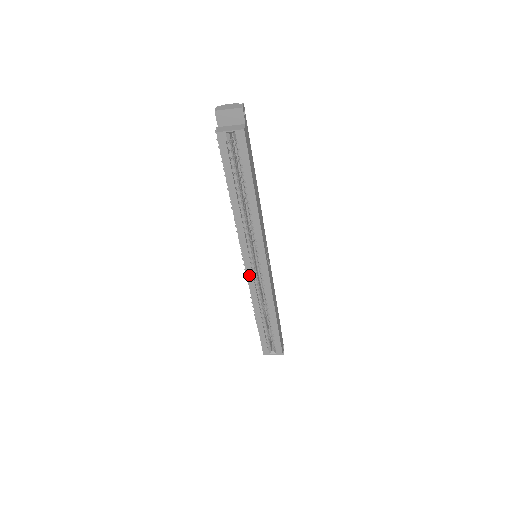
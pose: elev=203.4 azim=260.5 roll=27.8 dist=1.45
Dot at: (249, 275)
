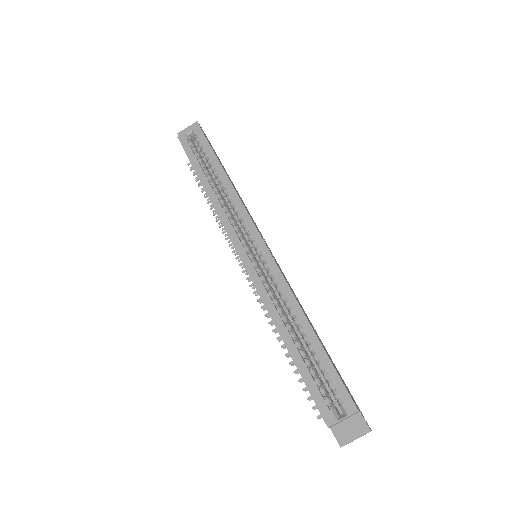
Dot at: (250, 269)
